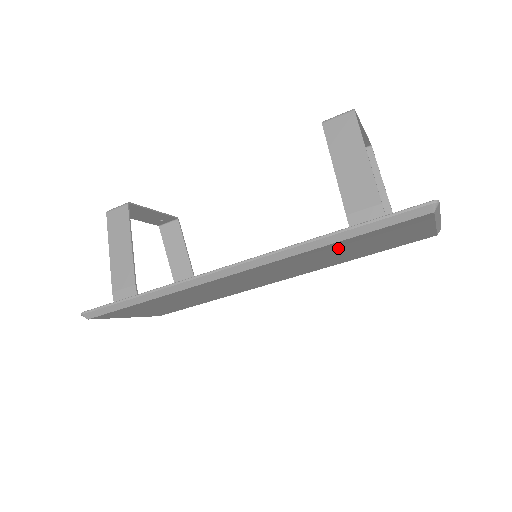
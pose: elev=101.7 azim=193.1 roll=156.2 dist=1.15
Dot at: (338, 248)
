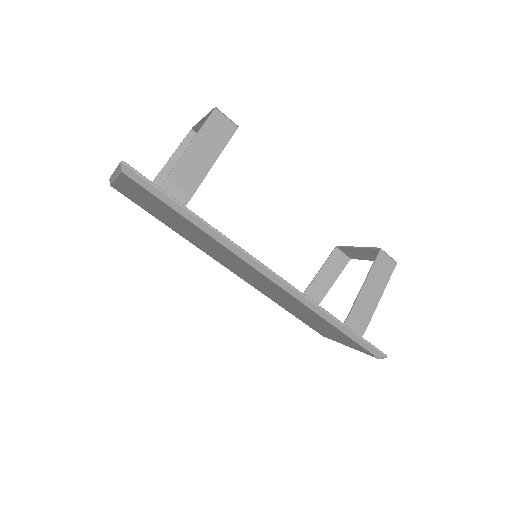
Dot at: (316, 318)
